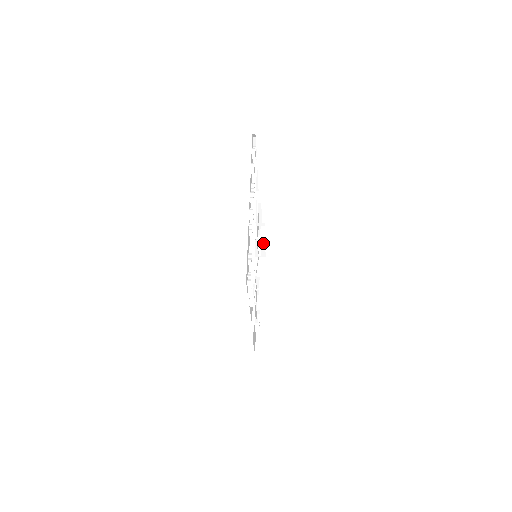
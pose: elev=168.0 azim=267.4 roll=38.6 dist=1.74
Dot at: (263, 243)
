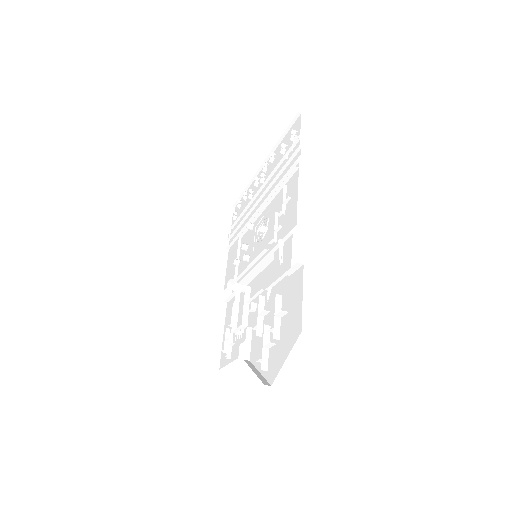
Dot at: (247, 297)
